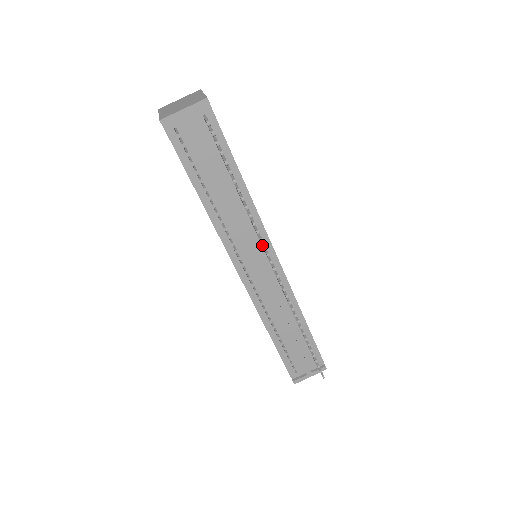
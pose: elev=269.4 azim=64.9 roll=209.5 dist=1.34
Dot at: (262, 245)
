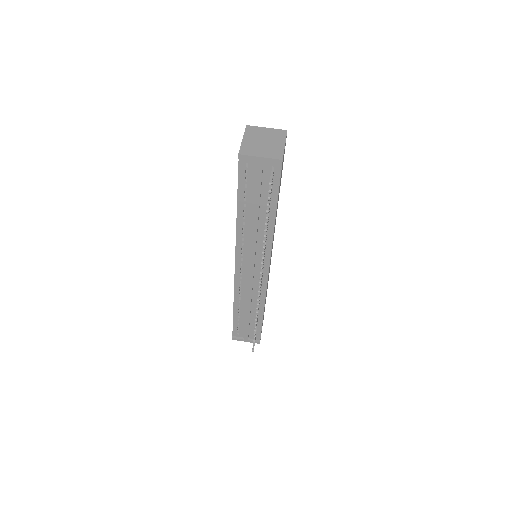
Dot at: (261, 266)
